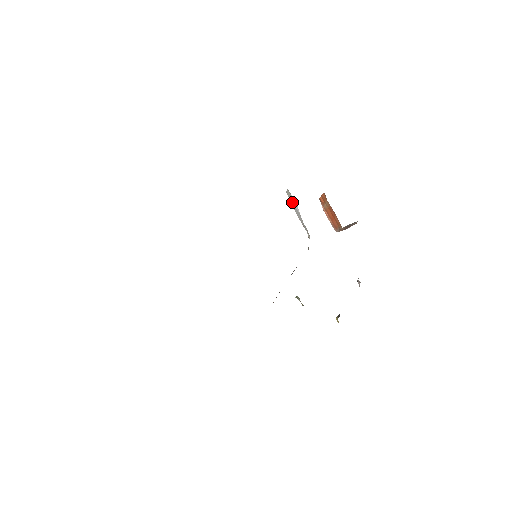
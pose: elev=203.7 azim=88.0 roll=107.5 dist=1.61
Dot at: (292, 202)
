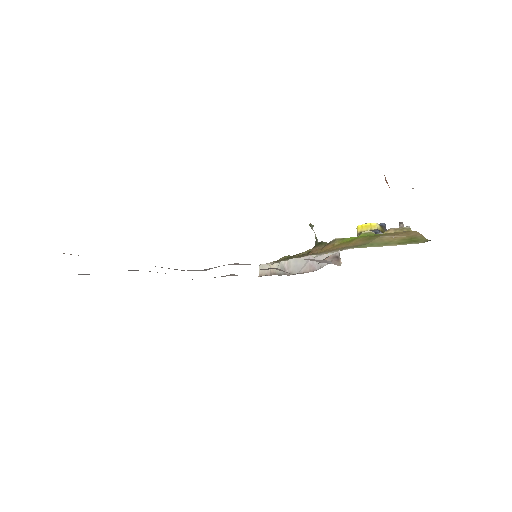
Dot at: occluded
